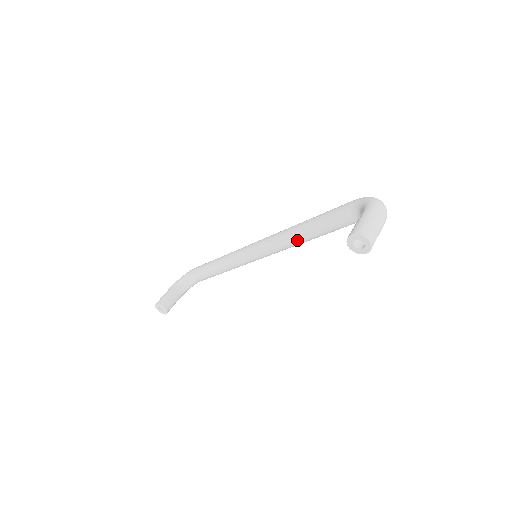
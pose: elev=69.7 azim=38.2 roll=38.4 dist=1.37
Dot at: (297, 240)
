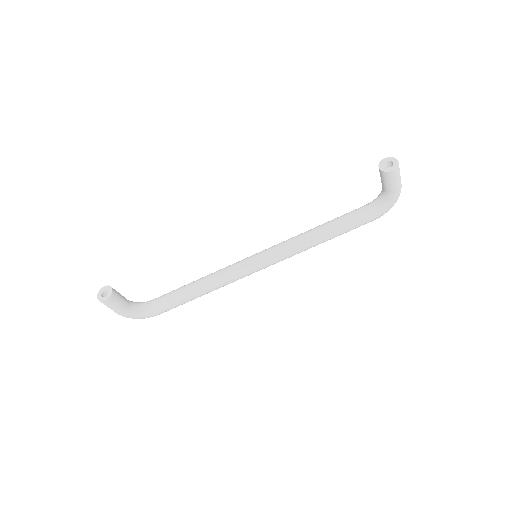
Dot at: (308, 235)
